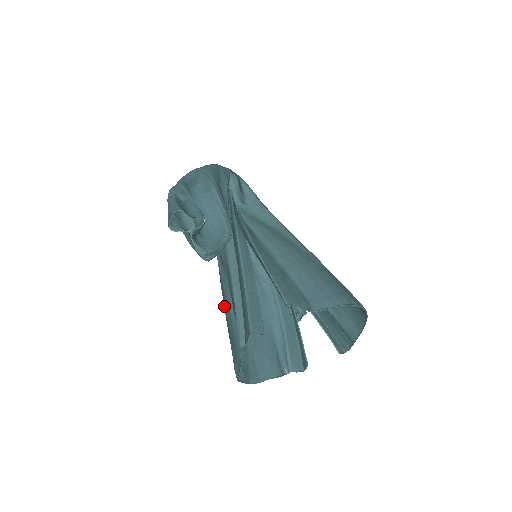
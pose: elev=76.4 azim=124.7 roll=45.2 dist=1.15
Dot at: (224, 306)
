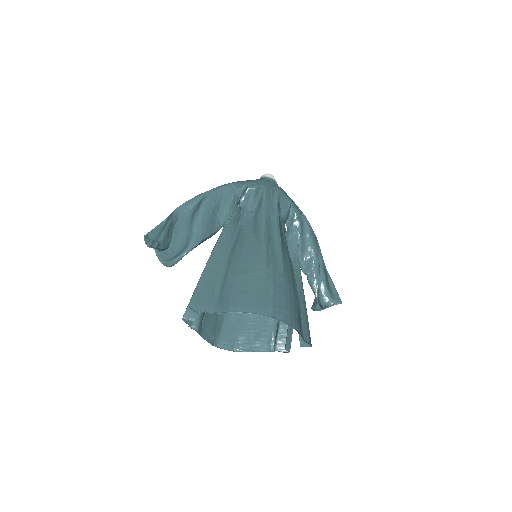
Dot at: occluded
